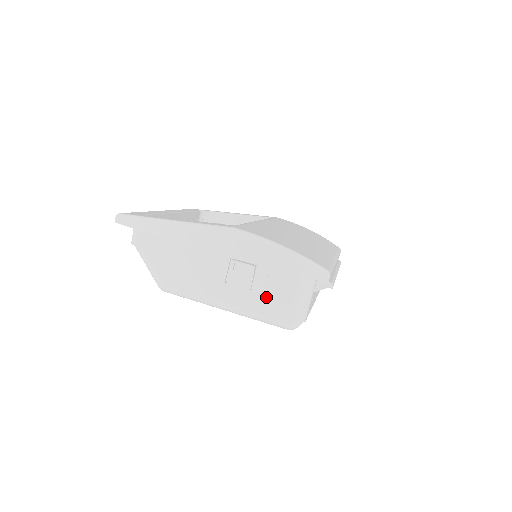
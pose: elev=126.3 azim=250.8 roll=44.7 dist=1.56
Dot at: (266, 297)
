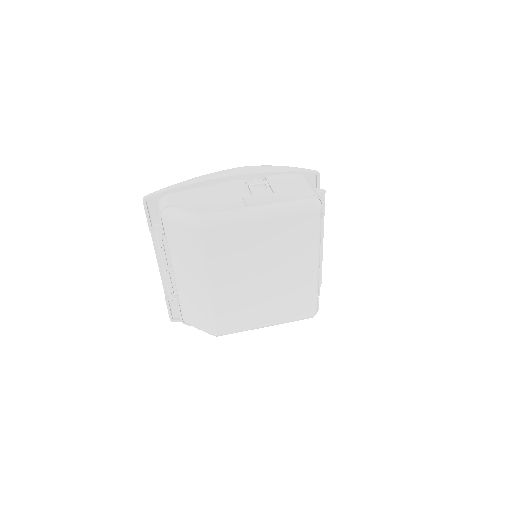
Dot at: (286, 192)
